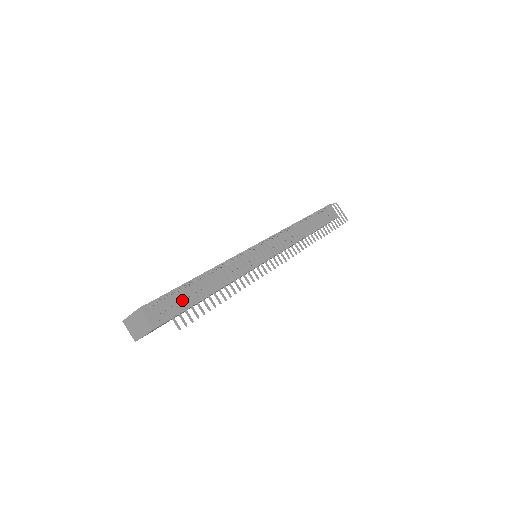
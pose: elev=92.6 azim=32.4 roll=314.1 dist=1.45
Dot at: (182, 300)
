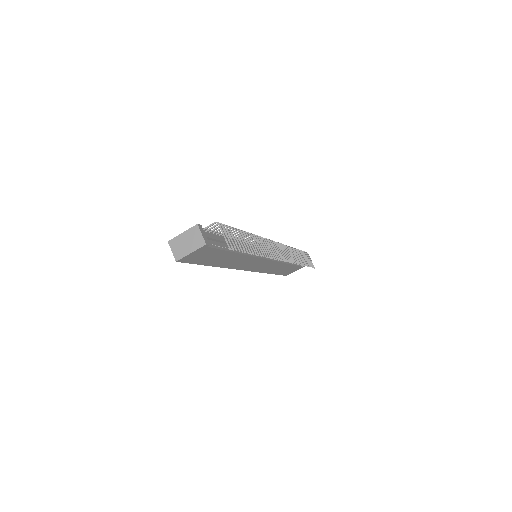
Dot at: (222, 240)
